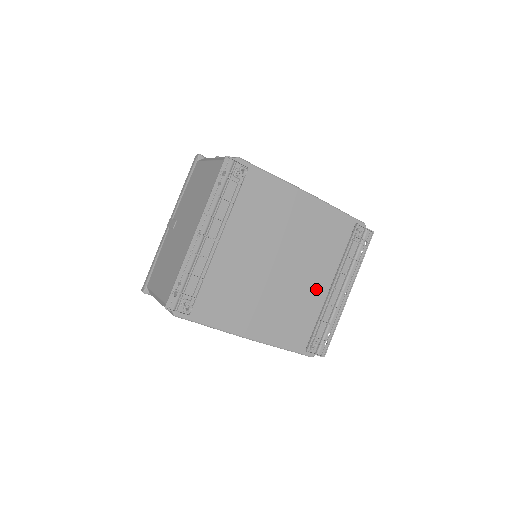
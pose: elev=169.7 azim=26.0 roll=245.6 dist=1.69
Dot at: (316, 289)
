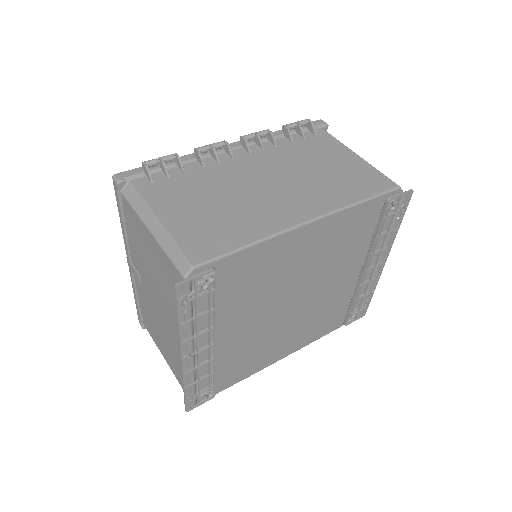
Dot at: (344, 283)
